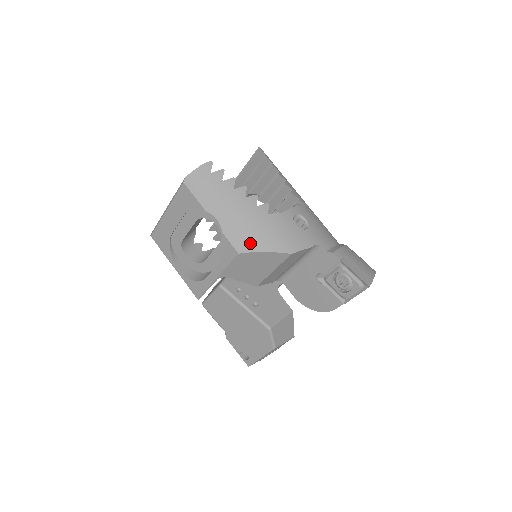
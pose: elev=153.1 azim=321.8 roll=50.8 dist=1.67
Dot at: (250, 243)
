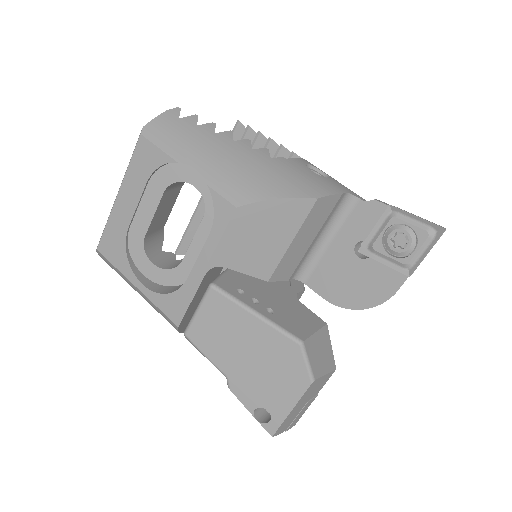
Dot at: (252, 191)
